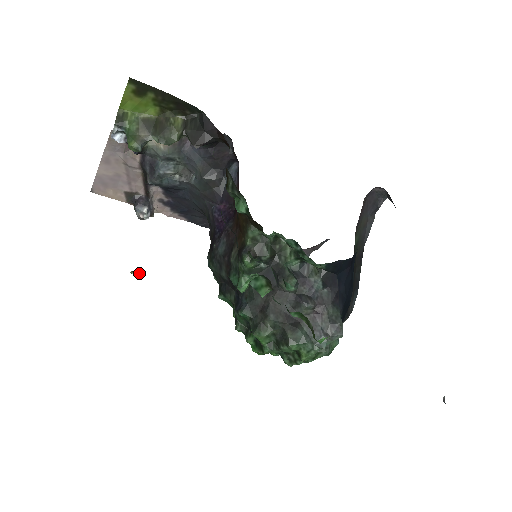
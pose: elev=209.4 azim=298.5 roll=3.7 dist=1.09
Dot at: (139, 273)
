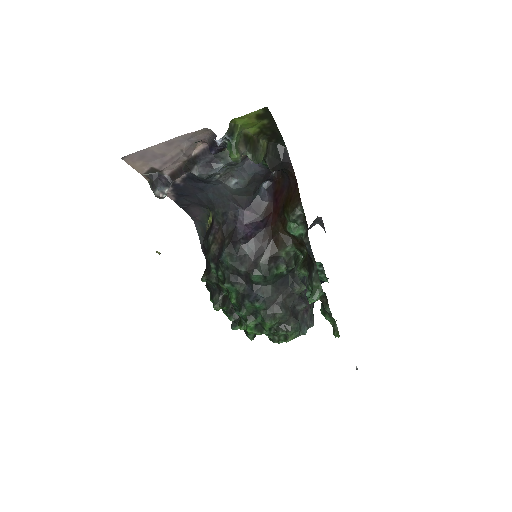
Dot at: occluded
